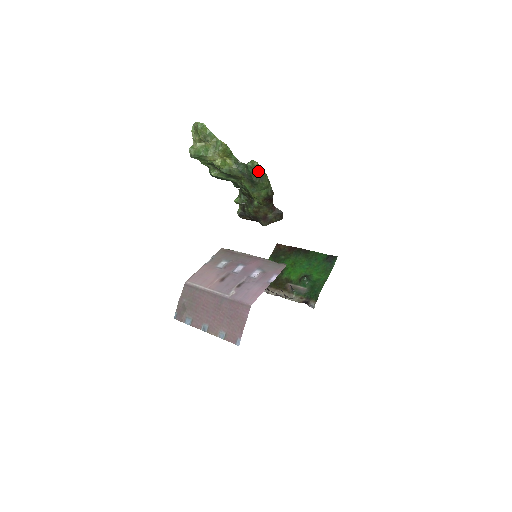
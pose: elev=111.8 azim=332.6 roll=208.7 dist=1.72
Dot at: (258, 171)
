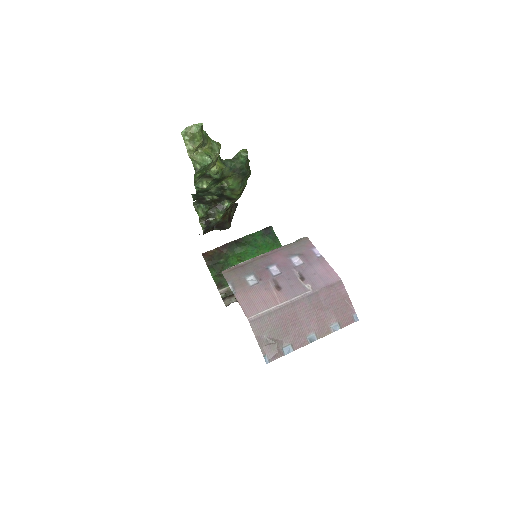
Dot at: (247, 160)
